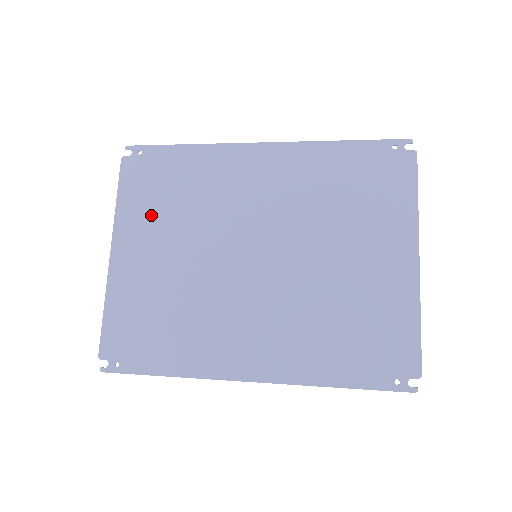
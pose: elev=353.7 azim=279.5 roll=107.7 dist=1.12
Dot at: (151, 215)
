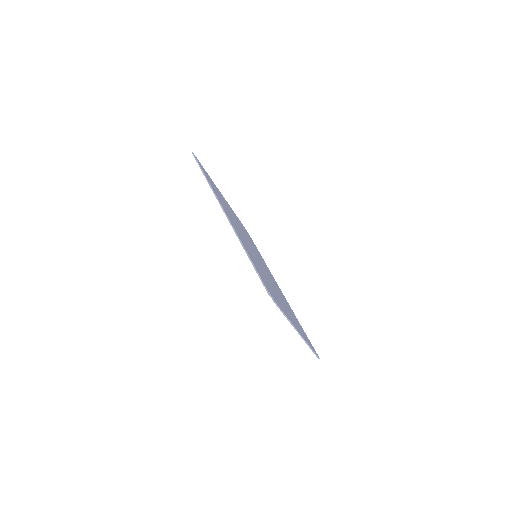
Dot at: occluded
